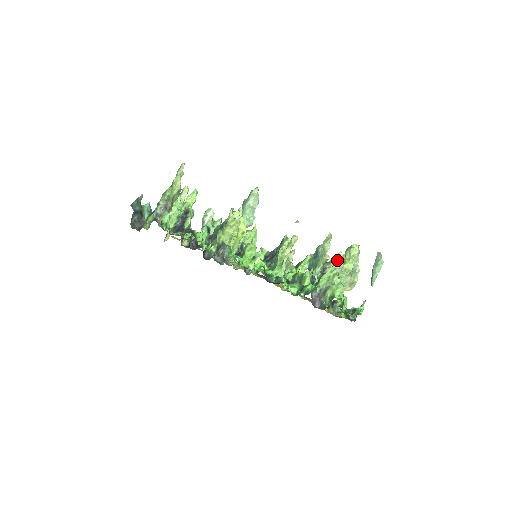
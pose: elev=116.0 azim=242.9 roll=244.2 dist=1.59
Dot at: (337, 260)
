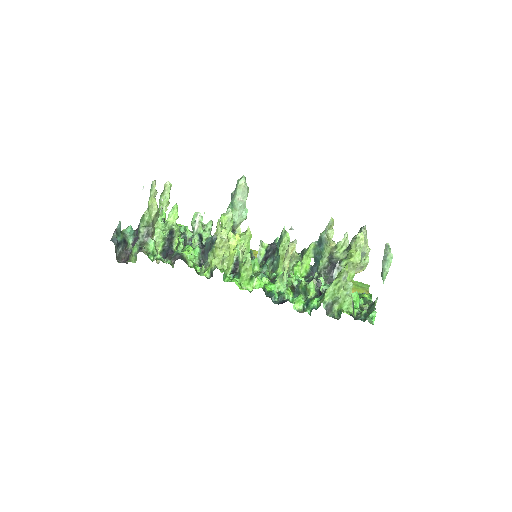
Dot at: (340, 272)
